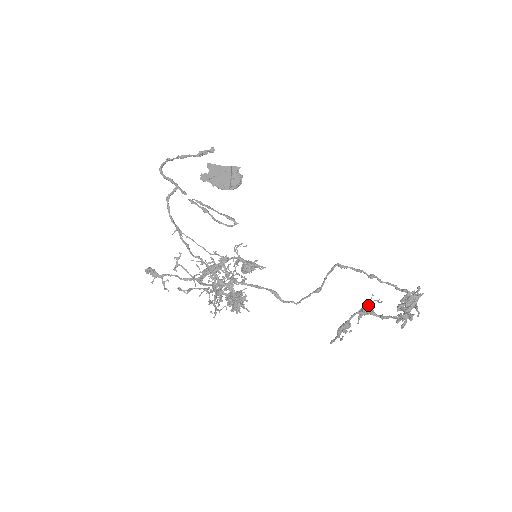
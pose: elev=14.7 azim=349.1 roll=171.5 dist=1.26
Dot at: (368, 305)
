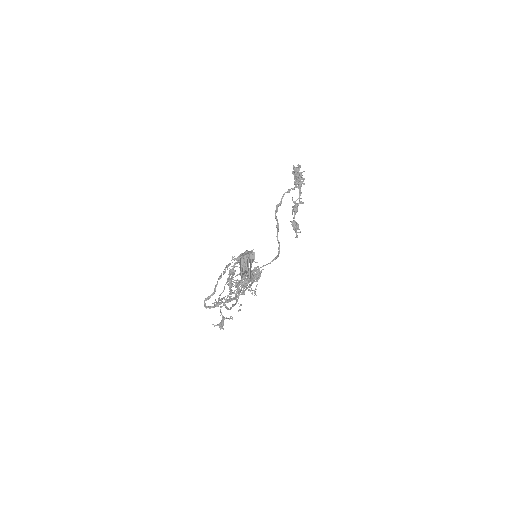
Dot at: (297, 206)
